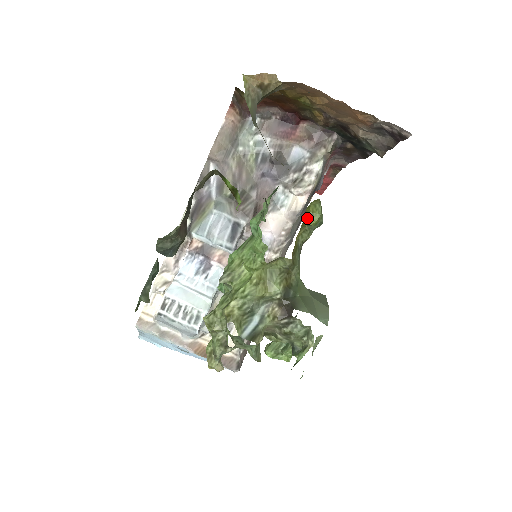
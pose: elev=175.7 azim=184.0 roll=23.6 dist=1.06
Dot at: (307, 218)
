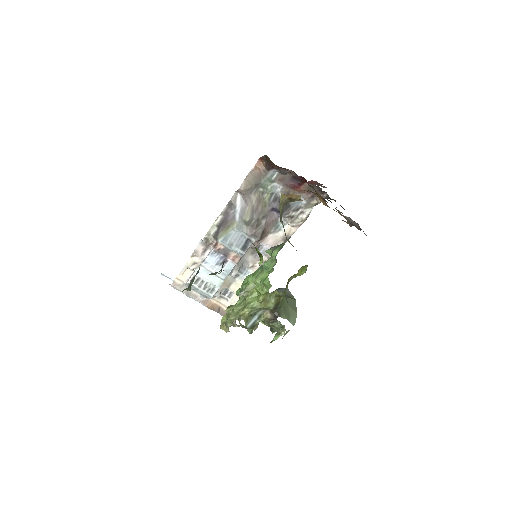
Dot at: (298, 272)
